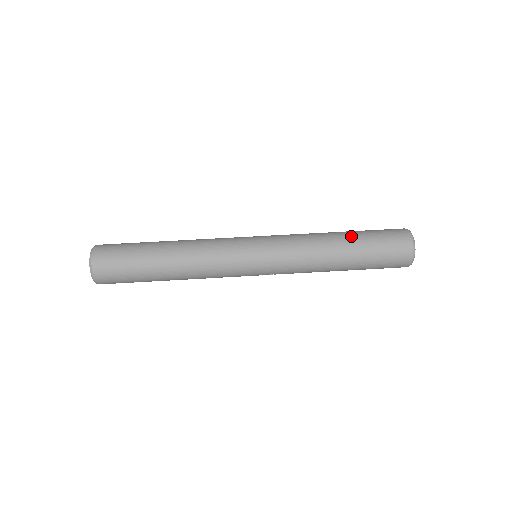
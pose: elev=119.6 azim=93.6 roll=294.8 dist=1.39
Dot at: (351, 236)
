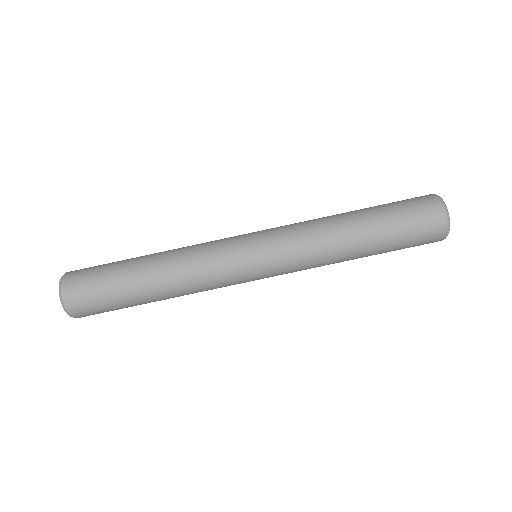
Dot at: (374, 238)
